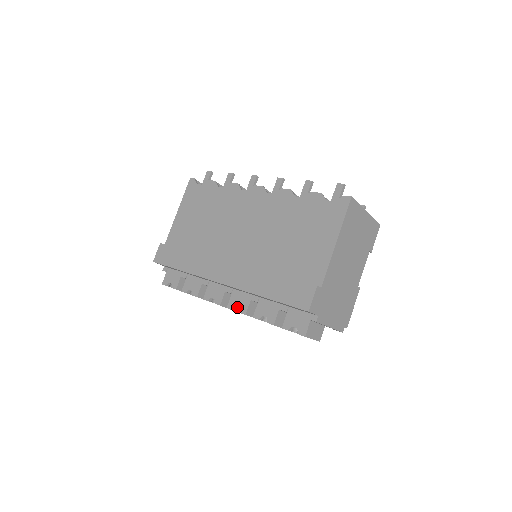
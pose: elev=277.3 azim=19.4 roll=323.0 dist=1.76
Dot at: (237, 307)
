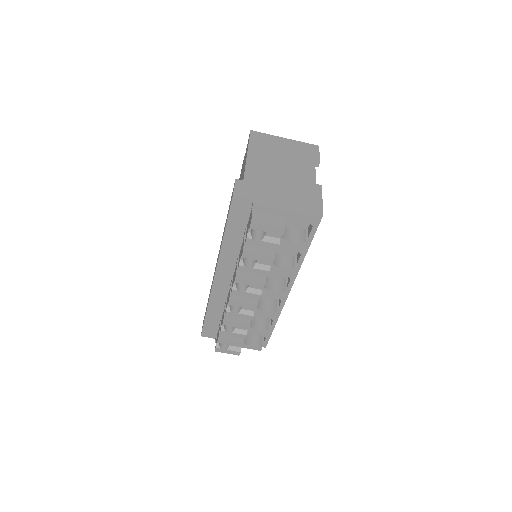
Dot at: (240, 289)
